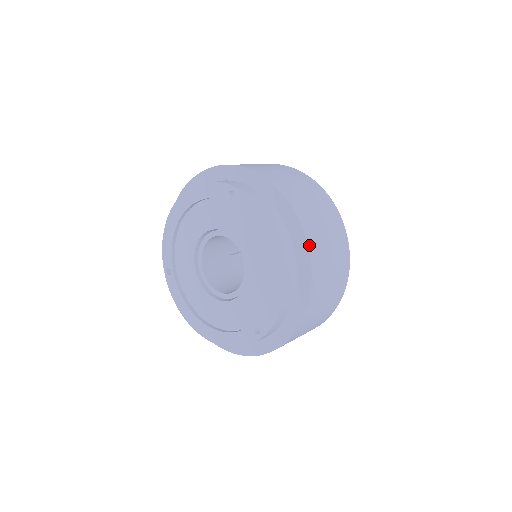
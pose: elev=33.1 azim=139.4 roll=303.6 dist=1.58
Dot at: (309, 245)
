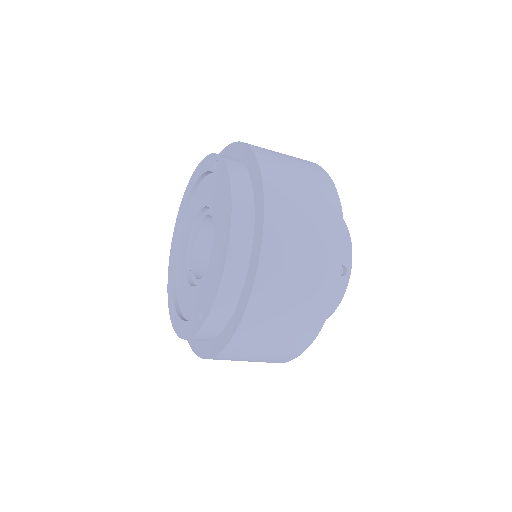
Dot at: (266, 220)
